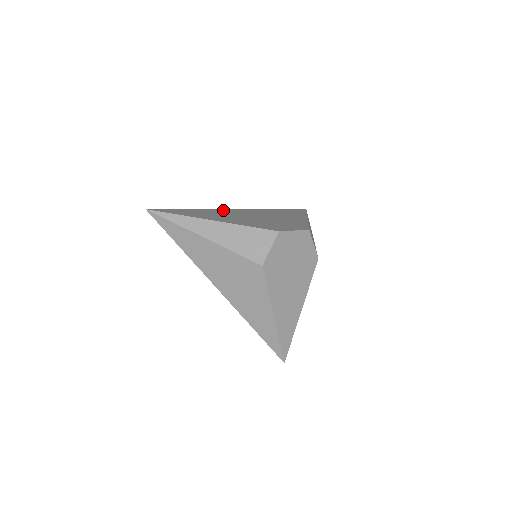
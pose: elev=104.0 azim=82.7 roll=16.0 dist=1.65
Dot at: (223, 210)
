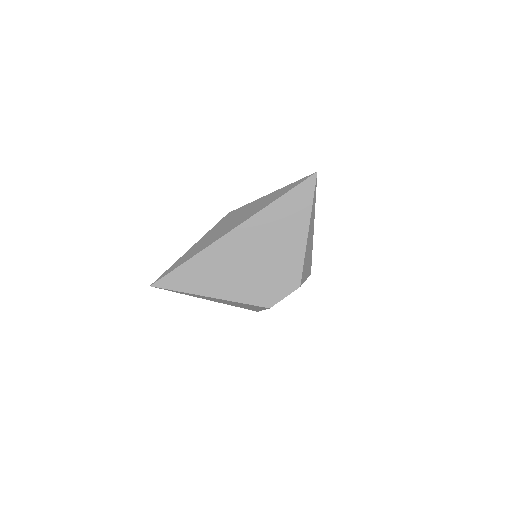
Dot at: (219, 247)
